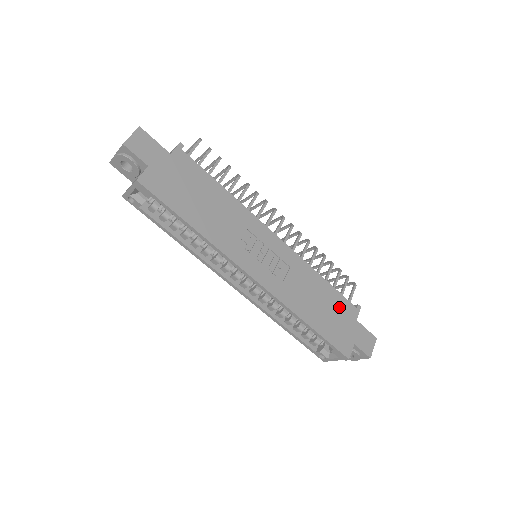
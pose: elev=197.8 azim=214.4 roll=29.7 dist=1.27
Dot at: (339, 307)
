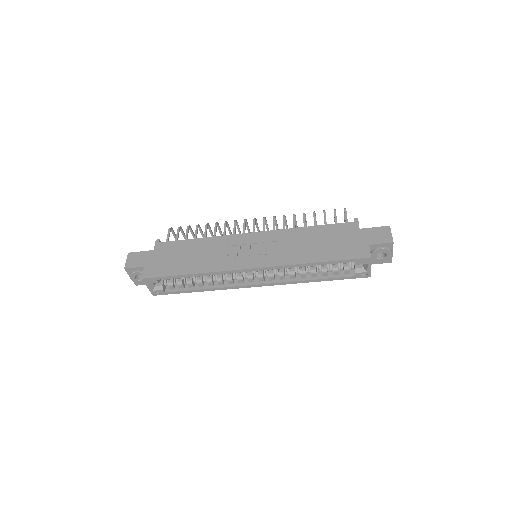
Dot at: (336, 233)
